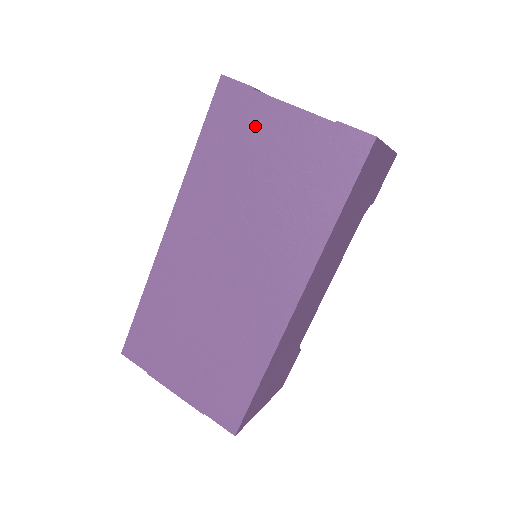
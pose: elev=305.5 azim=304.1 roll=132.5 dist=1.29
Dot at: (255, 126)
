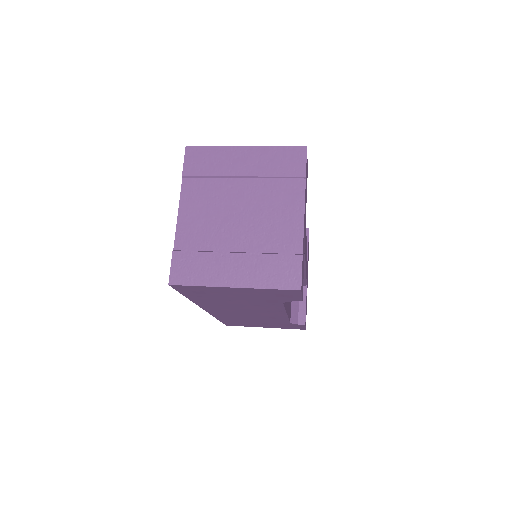
Dot at: occluded
